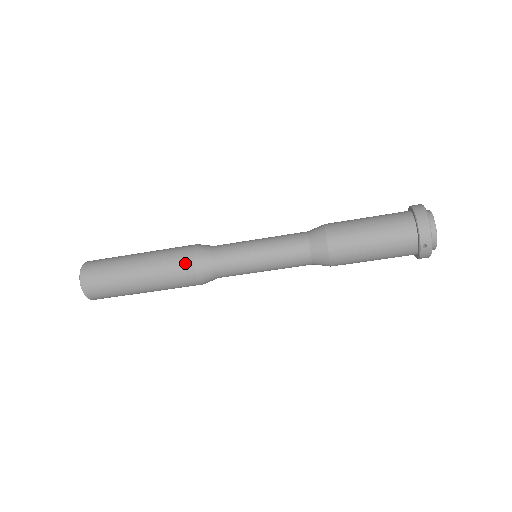
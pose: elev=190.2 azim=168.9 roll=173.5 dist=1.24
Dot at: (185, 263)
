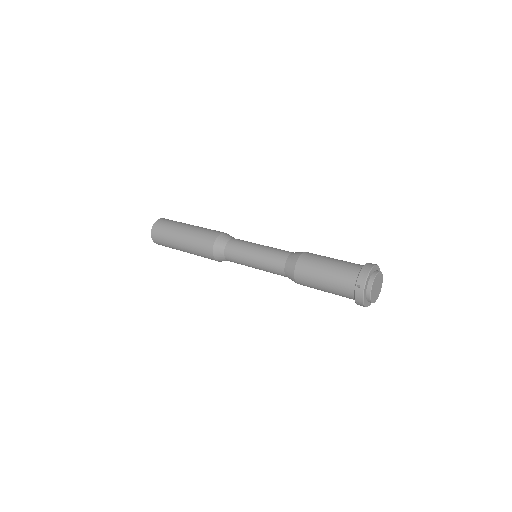
Dot at: (212, 236)
